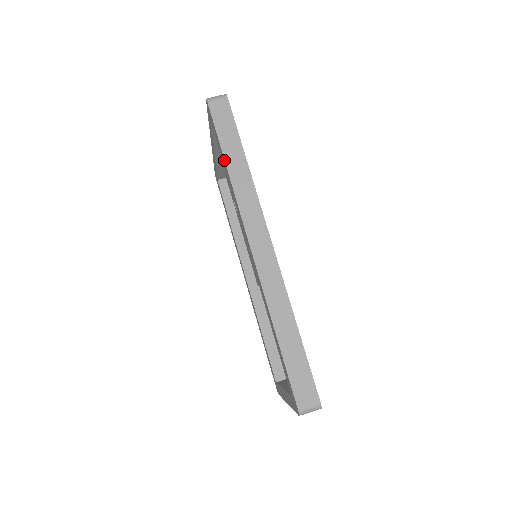
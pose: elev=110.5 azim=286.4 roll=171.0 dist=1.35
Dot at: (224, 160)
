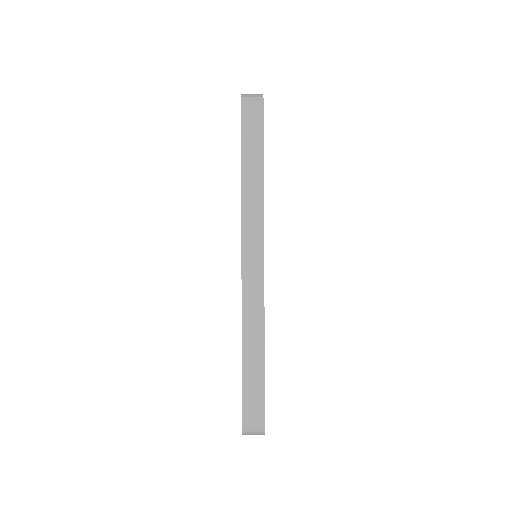
Dot at: (241, 169)
